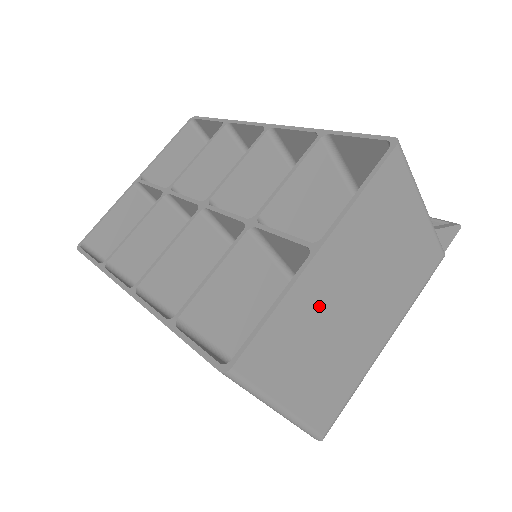
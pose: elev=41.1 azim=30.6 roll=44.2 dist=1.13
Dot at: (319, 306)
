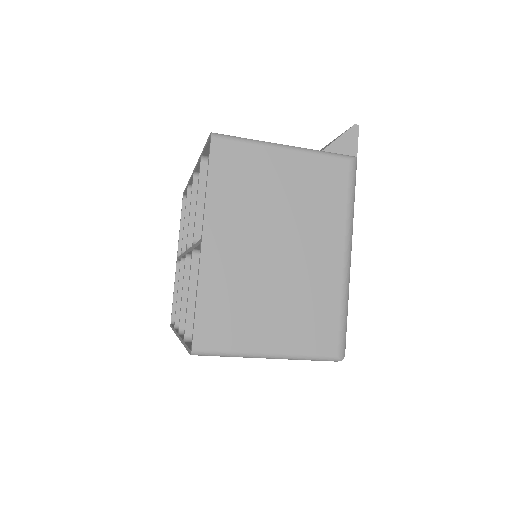
Dot at: (237, 273)
